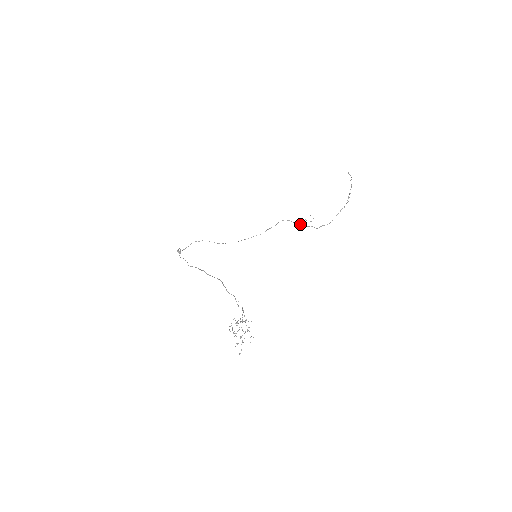
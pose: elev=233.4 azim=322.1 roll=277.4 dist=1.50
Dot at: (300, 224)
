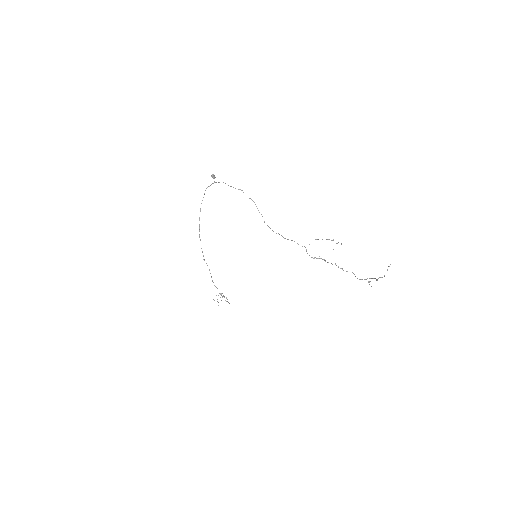
Dot at: occluded
